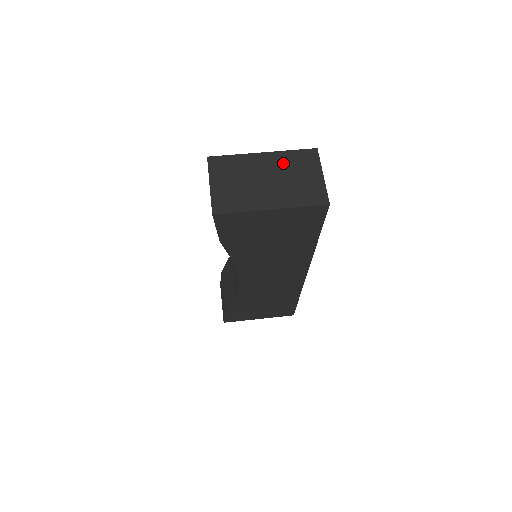
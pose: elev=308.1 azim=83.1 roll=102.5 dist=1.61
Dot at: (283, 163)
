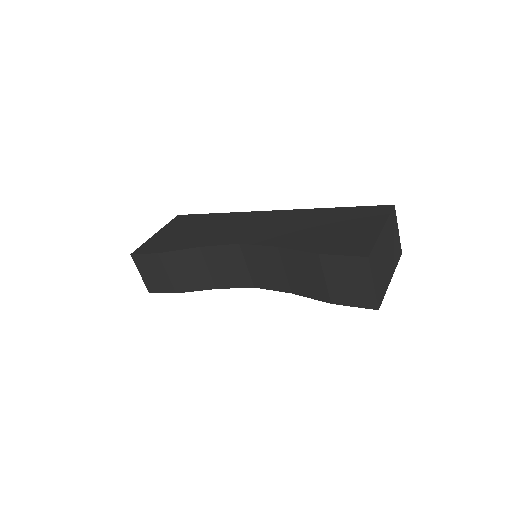
Dot at: (389, 232)
